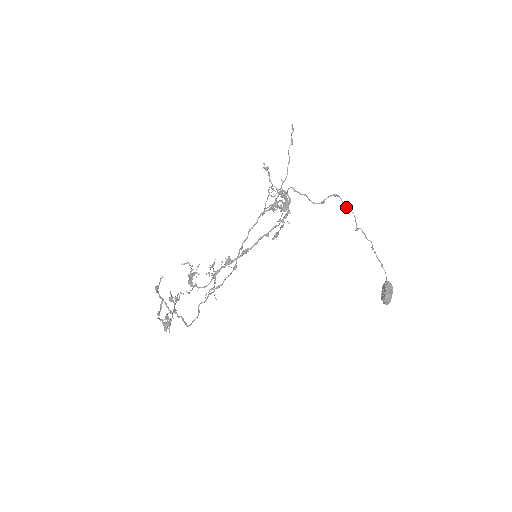
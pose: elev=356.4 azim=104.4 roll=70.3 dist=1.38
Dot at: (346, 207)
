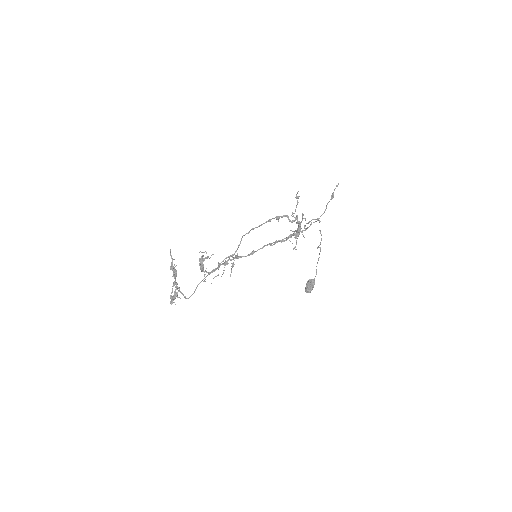
Dot at: (320, 231)
